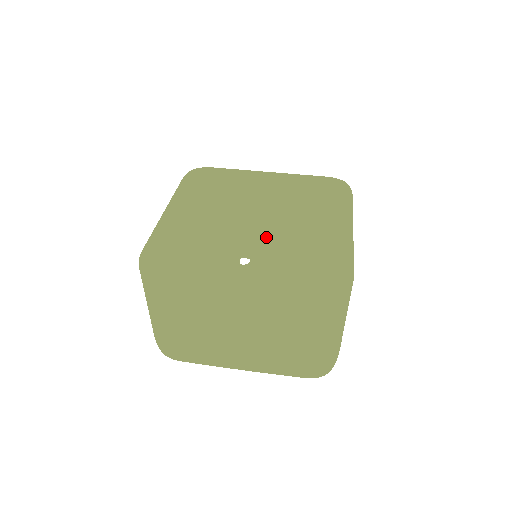
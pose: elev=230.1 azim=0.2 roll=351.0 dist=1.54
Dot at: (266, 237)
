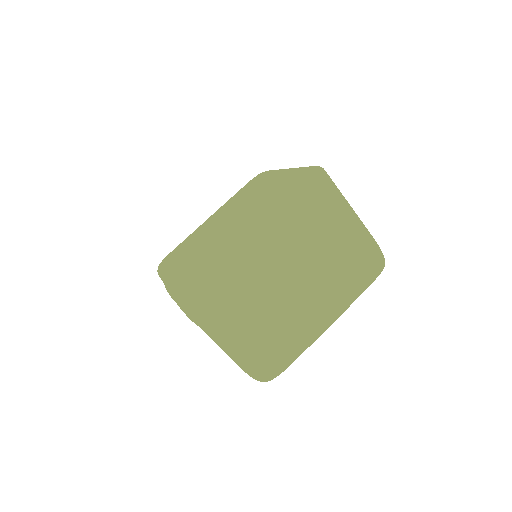
Dot at: (209, 243)
